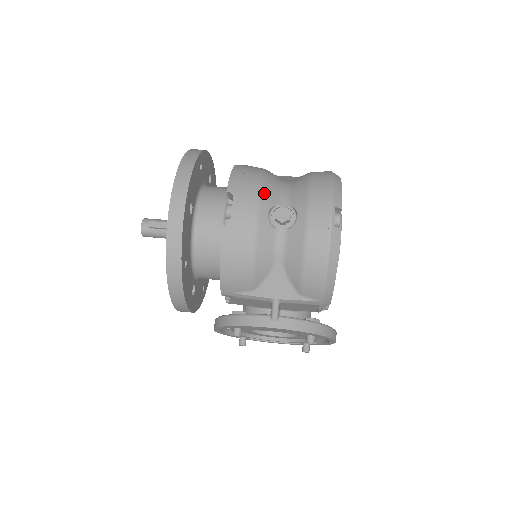
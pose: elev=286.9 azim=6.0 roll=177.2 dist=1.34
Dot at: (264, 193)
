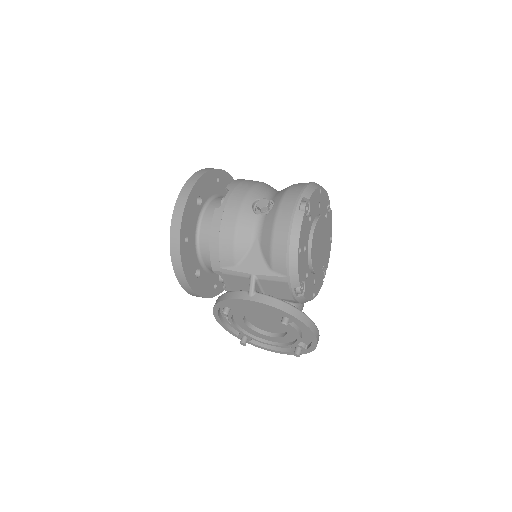
Dot at: (253, 190)
